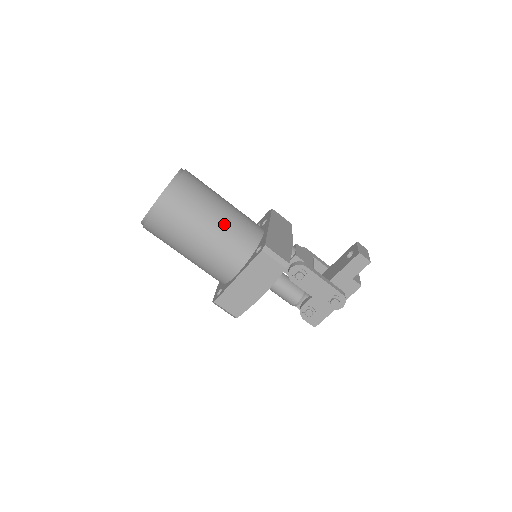
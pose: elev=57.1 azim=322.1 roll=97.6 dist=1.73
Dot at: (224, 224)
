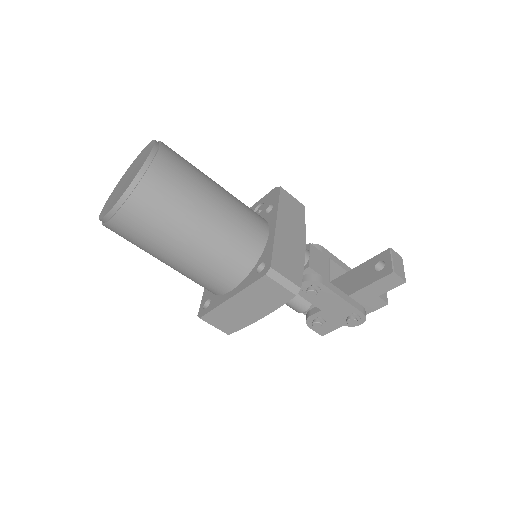
Dot at: (215, 231)
